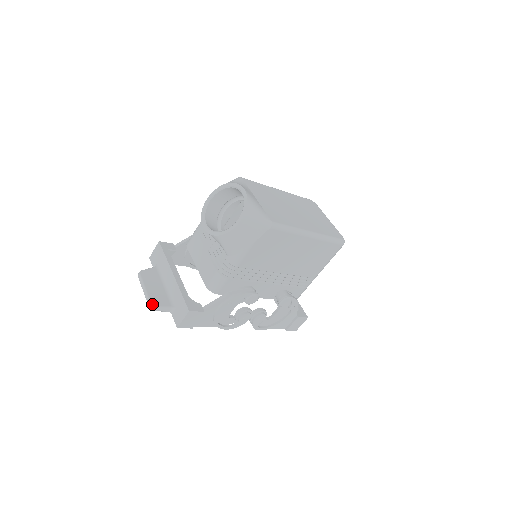
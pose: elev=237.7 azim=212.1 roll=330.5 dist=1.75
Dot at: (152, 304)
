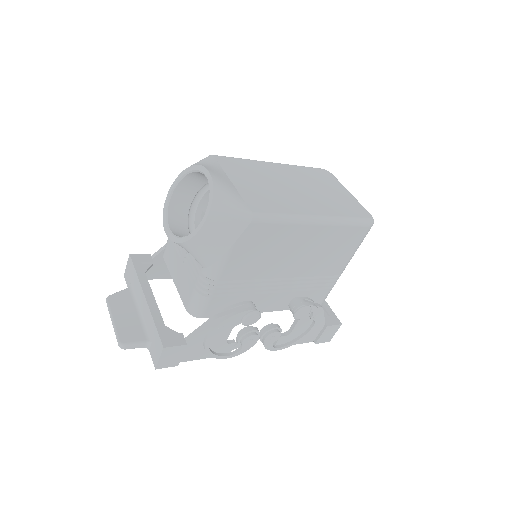
Dot at: (120, 341)
